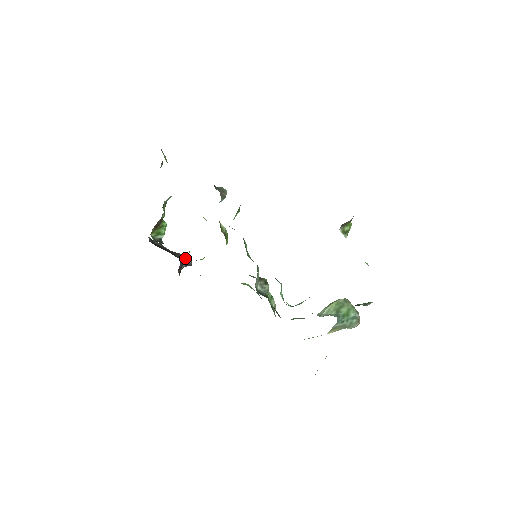
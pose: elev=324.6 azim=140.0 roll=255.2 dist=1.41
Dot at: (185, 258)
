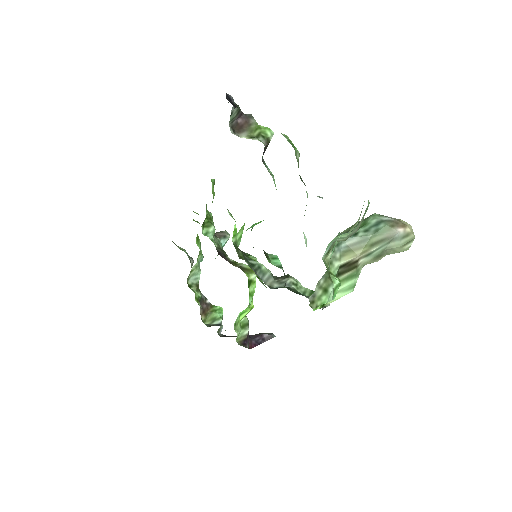
Dot at: (262, 334)
